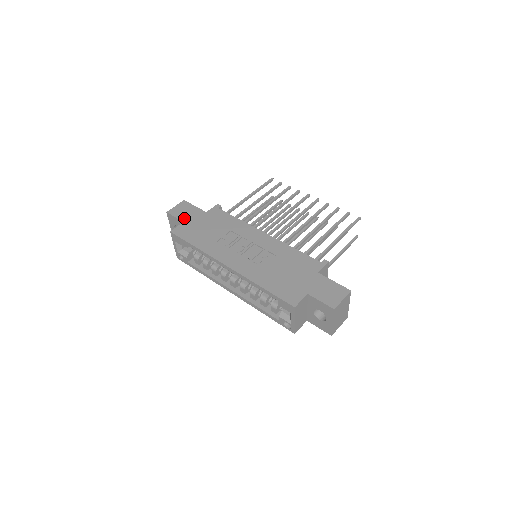
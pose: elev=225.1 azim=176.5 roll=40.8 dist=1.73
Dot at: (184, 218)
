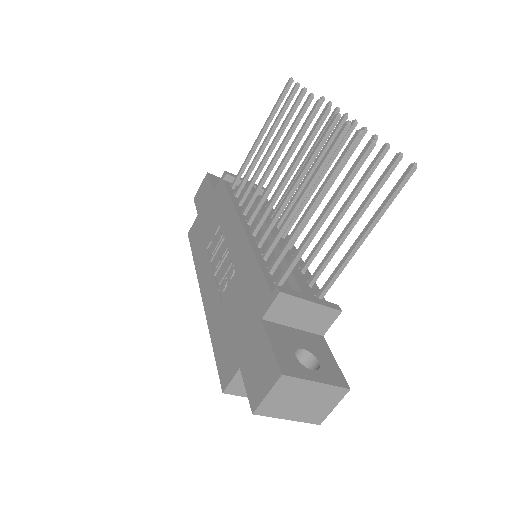
Dot at: (199, 207)
